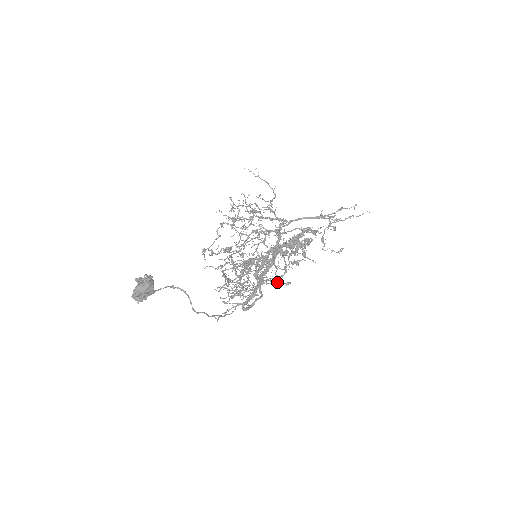
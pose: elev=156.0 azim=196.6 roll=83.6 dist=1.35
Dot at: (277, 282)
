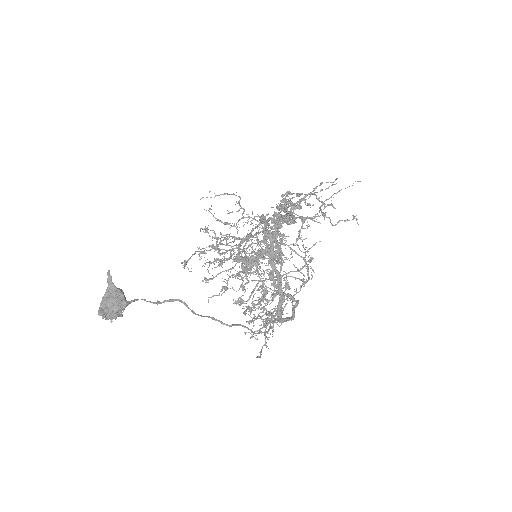
Dot at: (291, 257)
